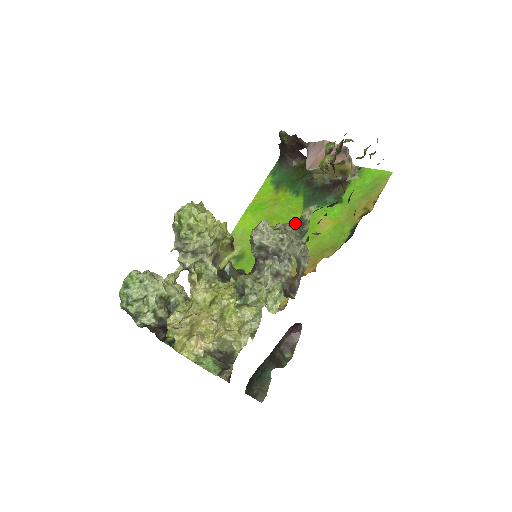
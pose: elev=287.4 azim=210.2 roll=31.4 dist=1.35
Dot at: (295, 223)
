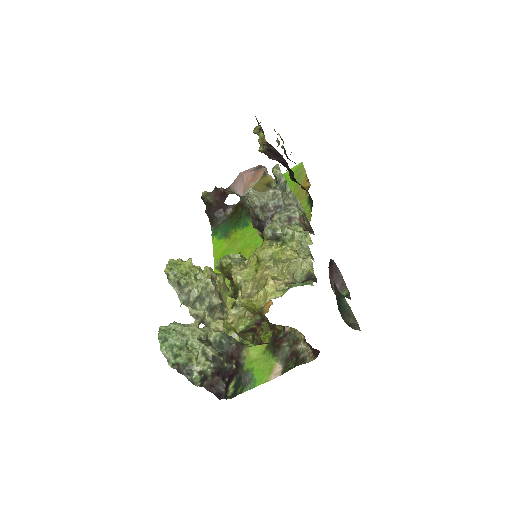
Dot at: occluded
